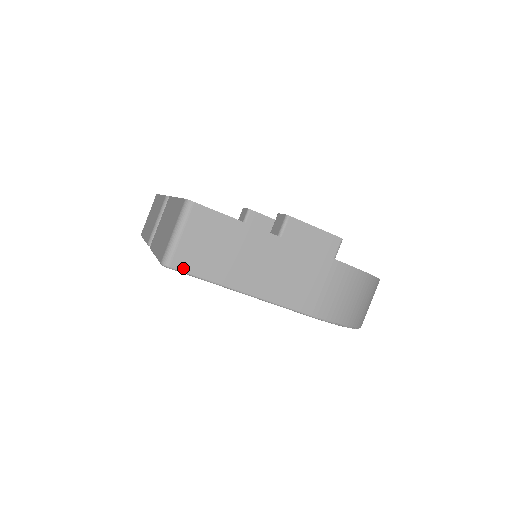
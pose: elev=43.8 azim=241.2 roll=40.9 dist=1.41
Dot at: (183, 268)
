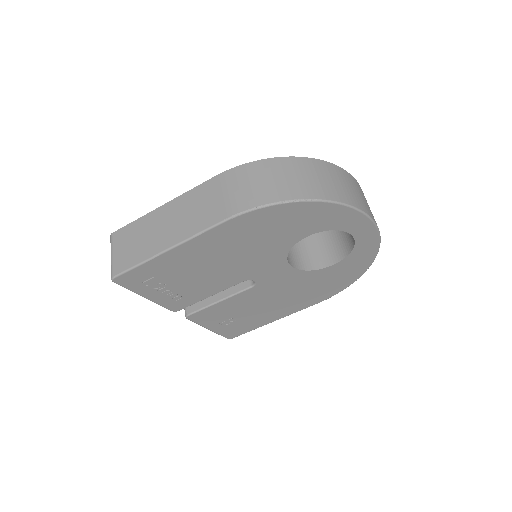
Dot at: (121, 270)
